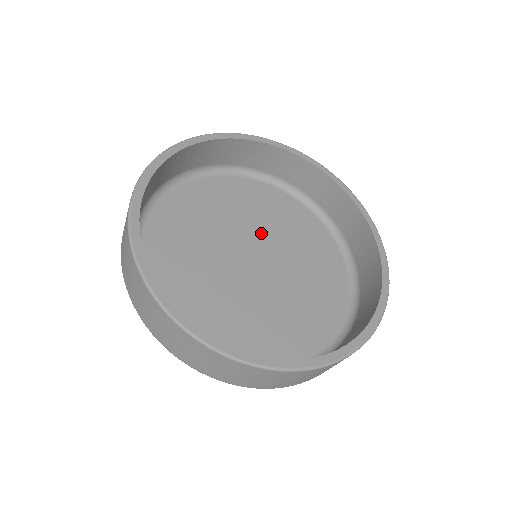
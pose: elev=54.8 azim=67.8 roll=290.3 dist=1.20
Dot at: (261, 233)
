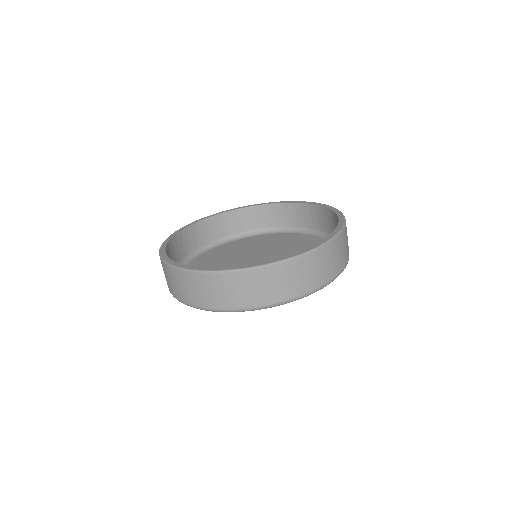
Dot at: (258, 252)
